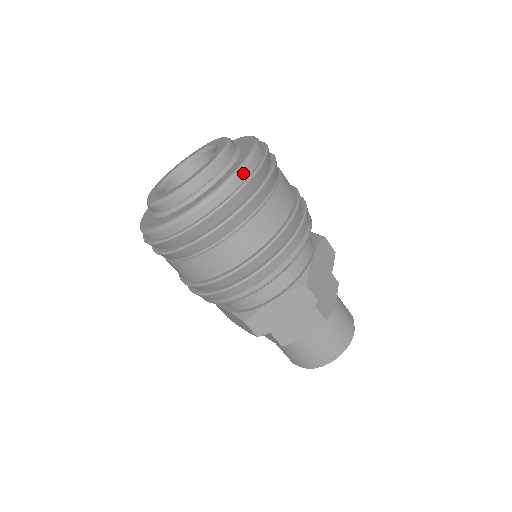
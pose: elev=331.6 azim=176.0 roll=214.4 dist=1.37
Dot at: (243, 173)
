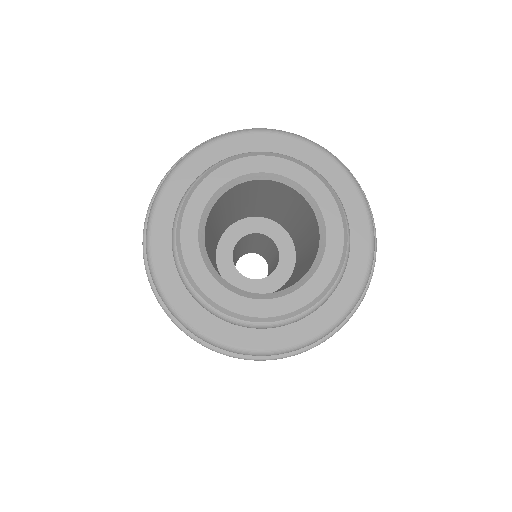
Dot at: (327, 334)
